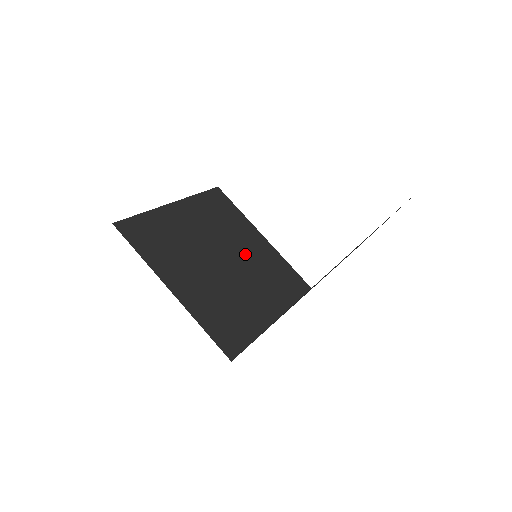
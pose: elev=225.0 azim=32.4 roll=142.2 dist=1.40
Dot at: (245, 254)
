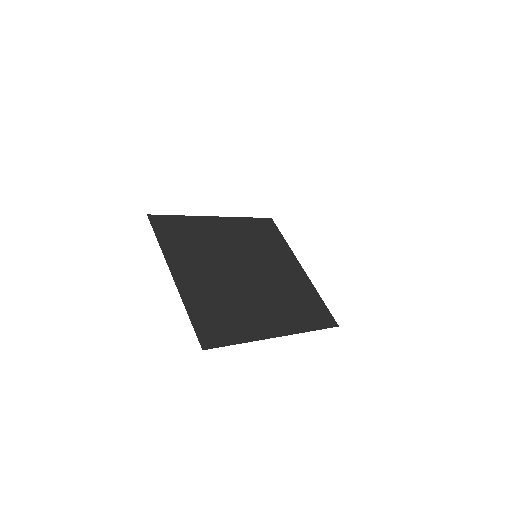
Dot at: (272, 274)
